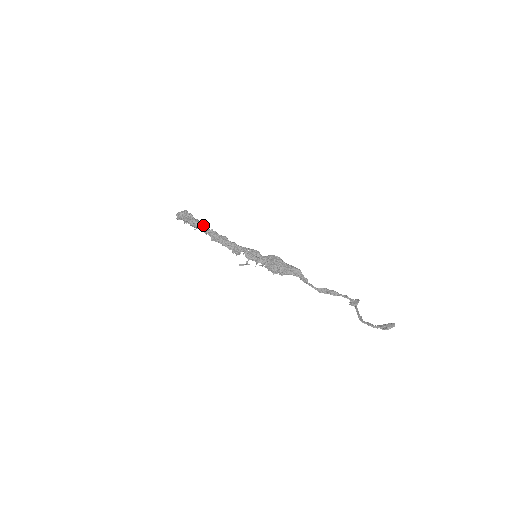
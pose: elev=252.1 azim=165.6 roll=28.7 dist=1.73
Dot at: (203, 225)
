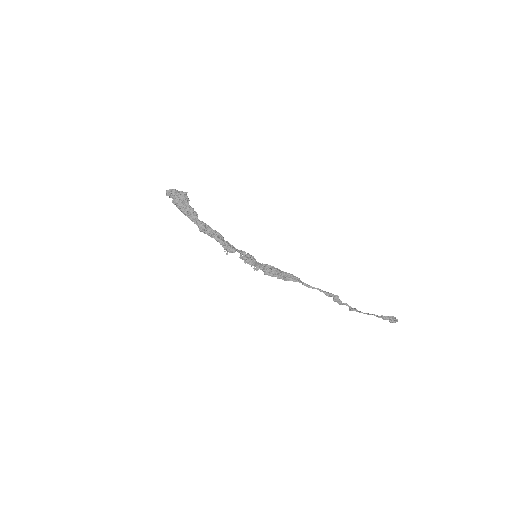
Dot at: (196, 212)
